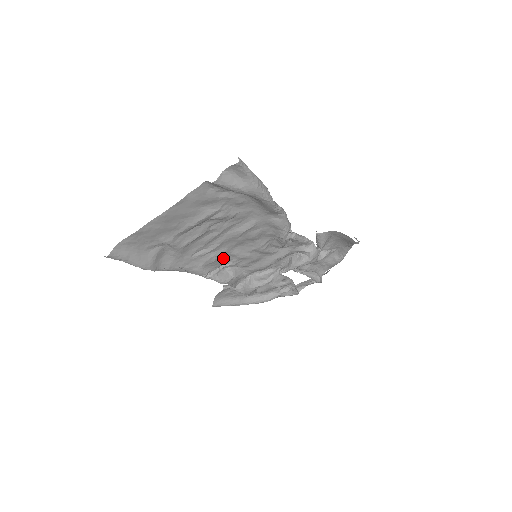
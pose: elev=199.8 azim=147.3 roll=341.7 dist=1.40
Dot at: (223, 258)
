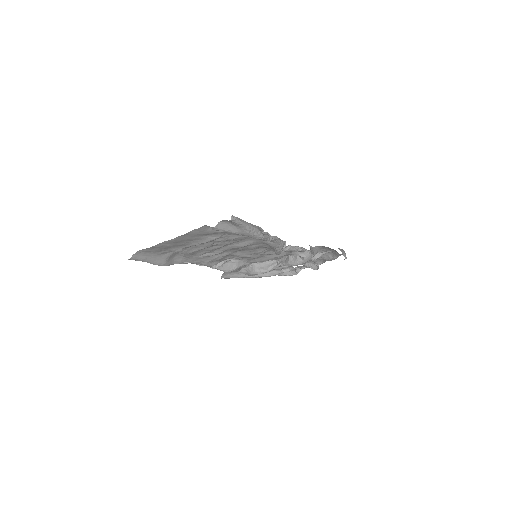
Dot at: (227, 256)
